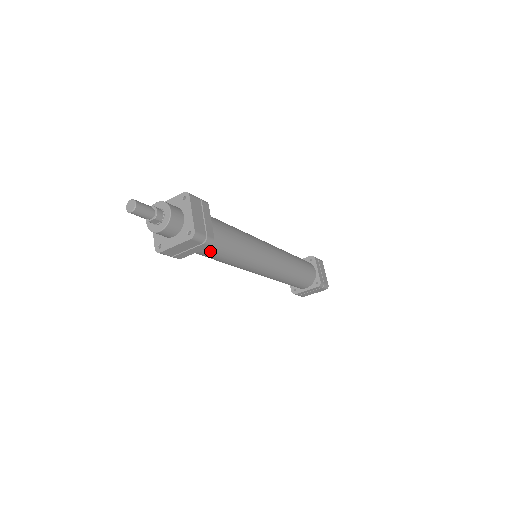
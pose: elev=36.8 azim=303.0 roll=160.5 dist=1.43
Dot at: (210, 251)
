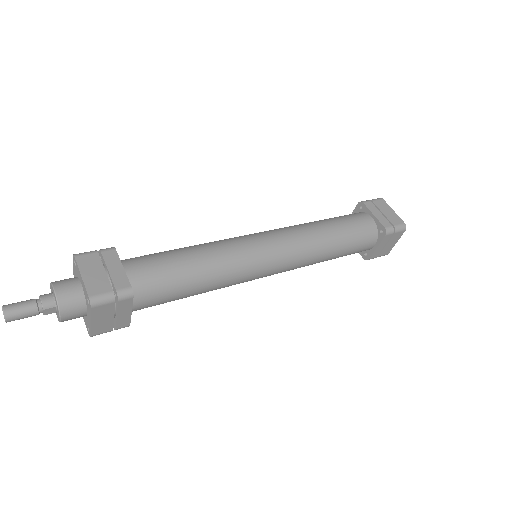
Dot at: (154, 297)
